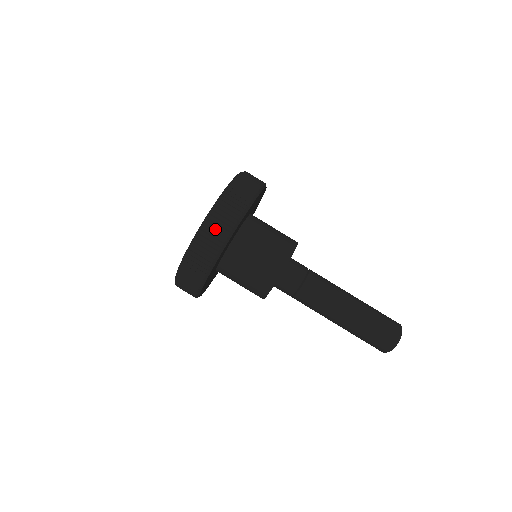
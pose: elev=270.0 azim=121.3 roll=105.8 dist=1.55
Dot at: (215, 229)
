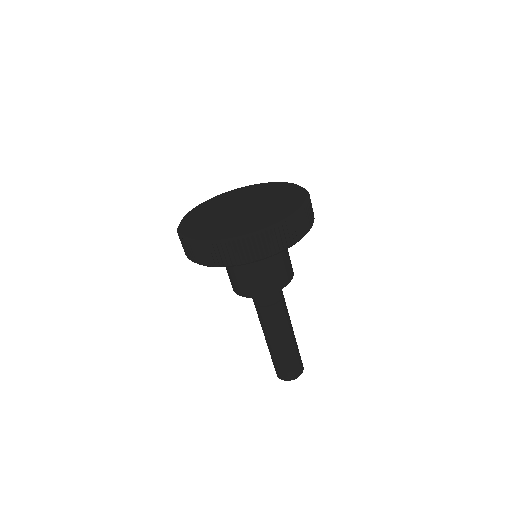
Dot at: (214, 254)
